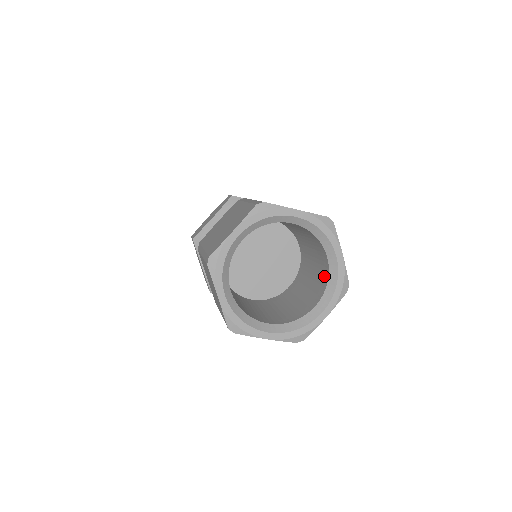
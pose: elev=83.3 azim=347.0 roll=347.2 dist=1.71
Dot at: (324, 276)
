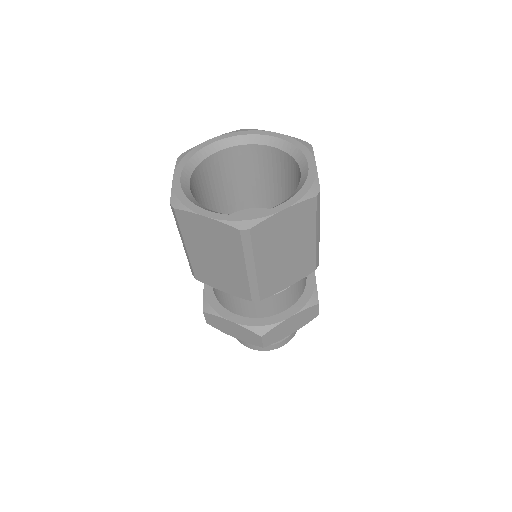
Dot at: (287, 162)
